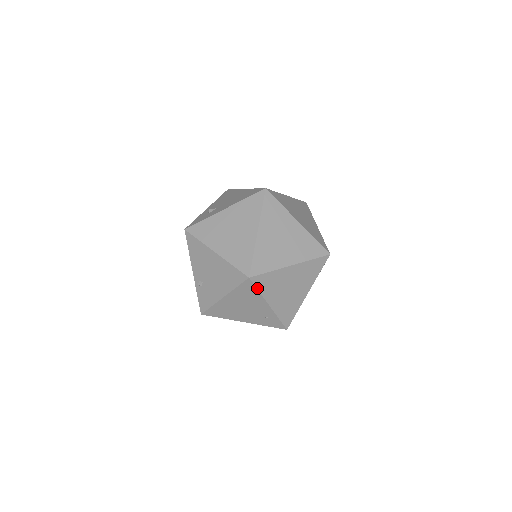
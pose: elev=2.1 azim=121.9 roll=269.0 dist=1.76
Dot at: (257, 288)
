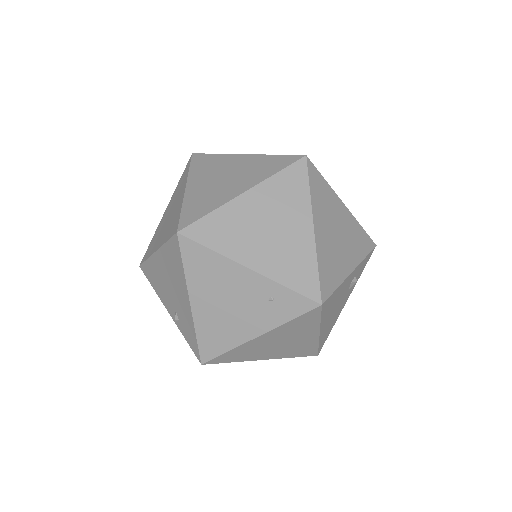
Dot at: (204, 245)
